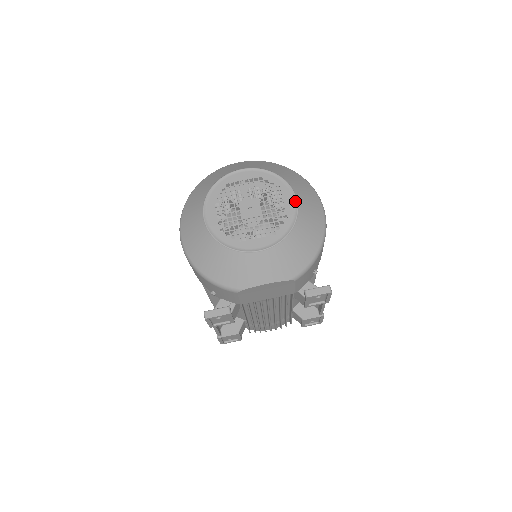
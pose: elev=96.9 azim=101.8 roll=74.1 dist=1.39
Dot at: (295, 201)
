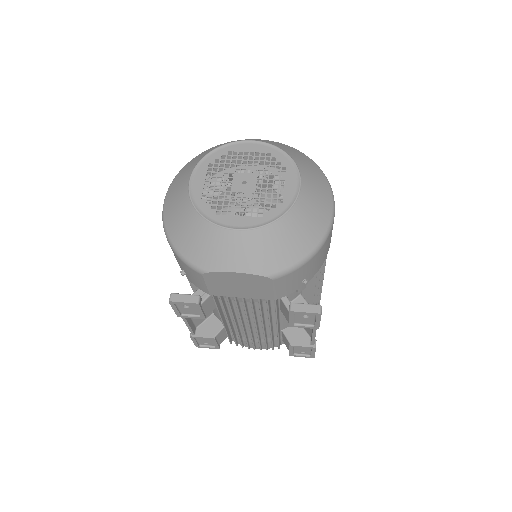
Dot at: (298, 187)
